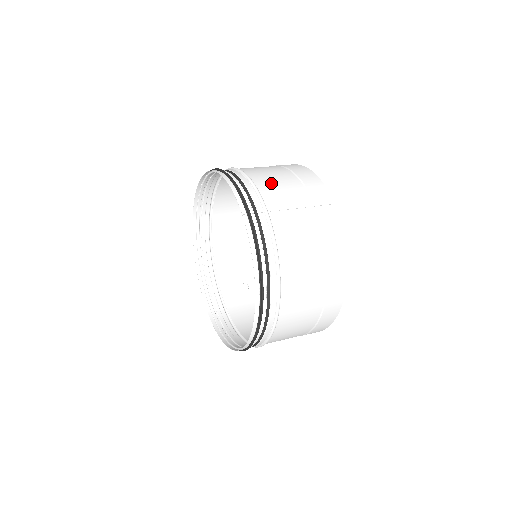
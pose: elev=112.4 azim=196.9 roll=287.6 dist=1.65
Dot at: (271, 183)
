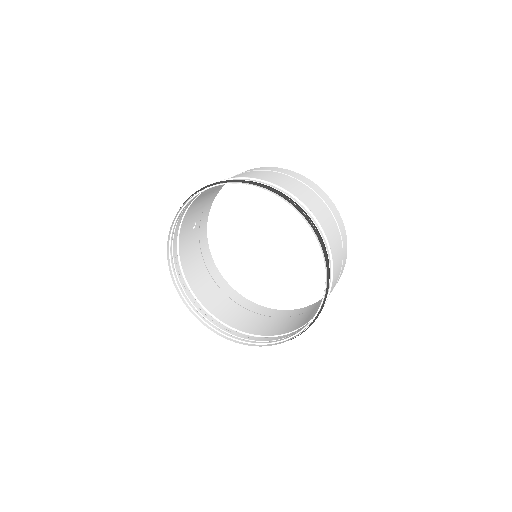
Dot at: (336, 258)
